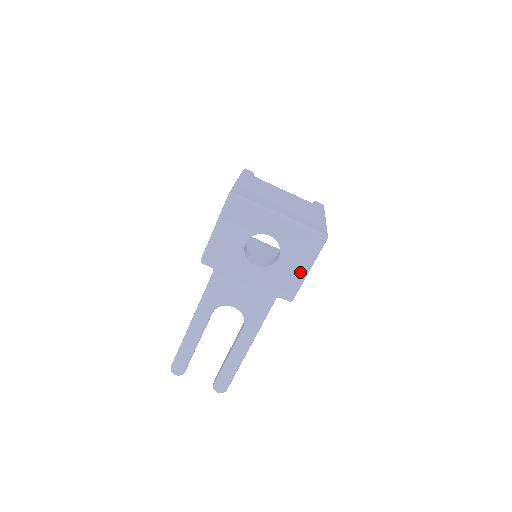
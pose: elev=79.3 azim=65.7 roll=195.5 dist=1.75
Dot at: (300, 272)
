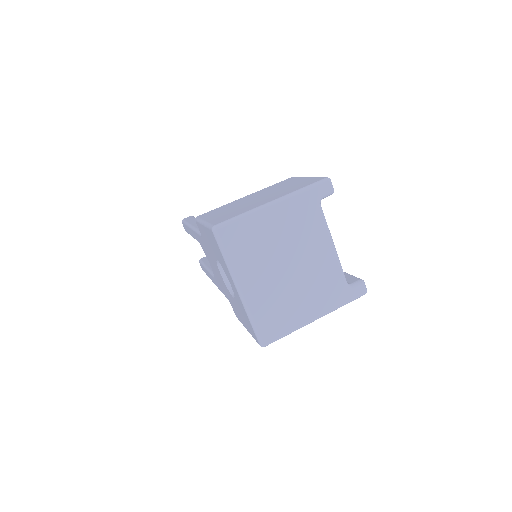
Dot at: (243, 322)
